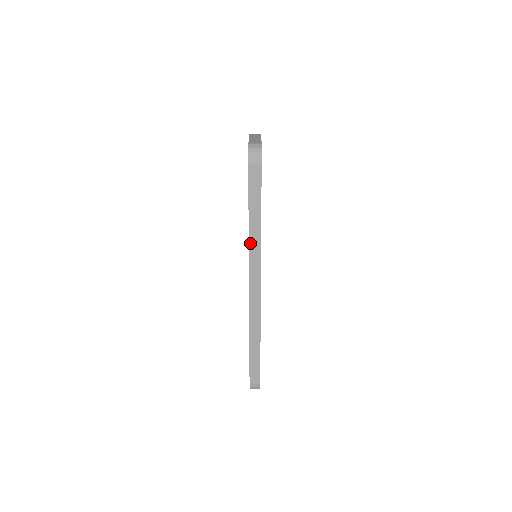
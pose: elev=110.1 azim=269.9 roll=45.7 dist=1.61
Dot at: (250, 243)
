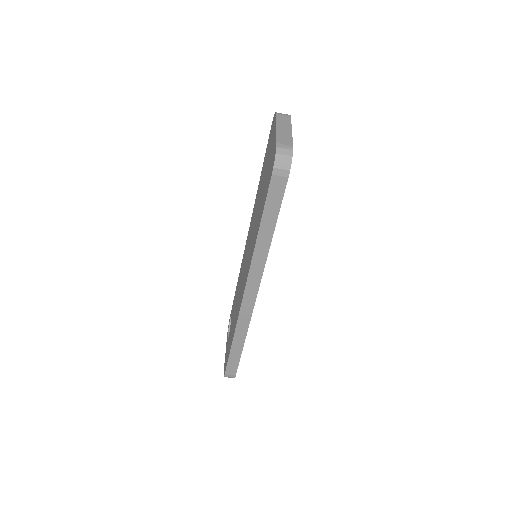
Dot at: (254, 256)
